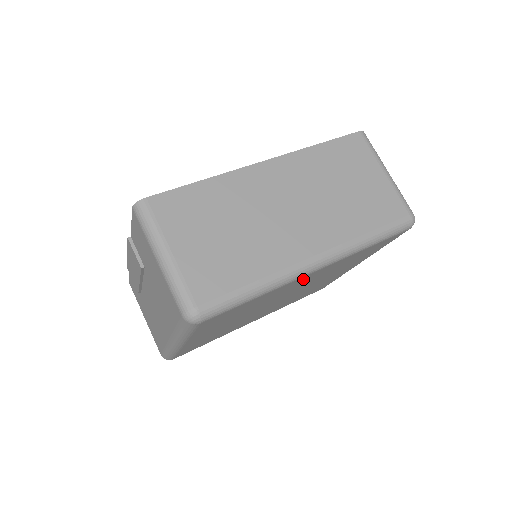
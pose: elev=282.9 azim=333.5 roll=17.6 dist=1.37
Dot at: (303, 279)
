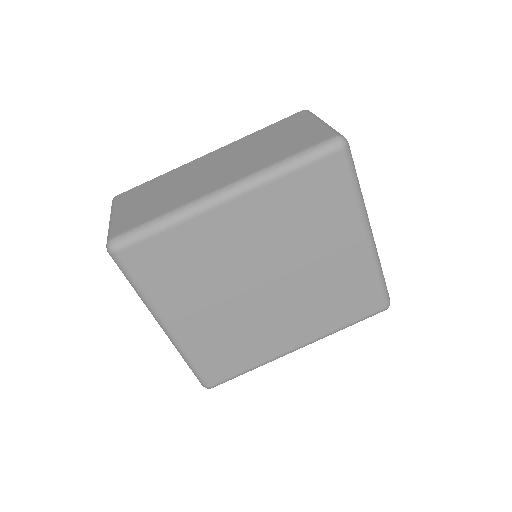
Dot at: (228, 218)
